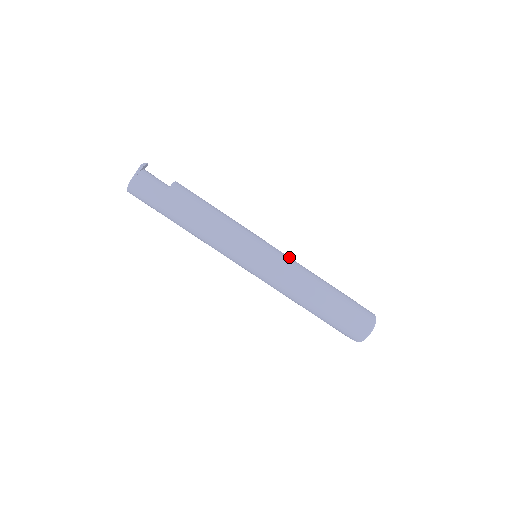
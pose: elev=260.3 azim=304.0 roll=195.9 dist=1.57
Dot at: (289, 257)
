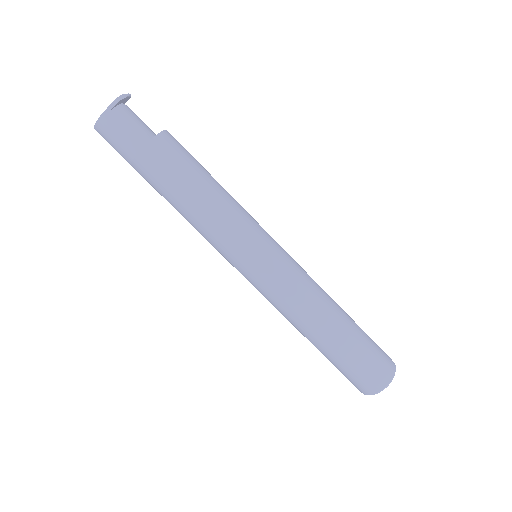
Dot at: (300, 268)
